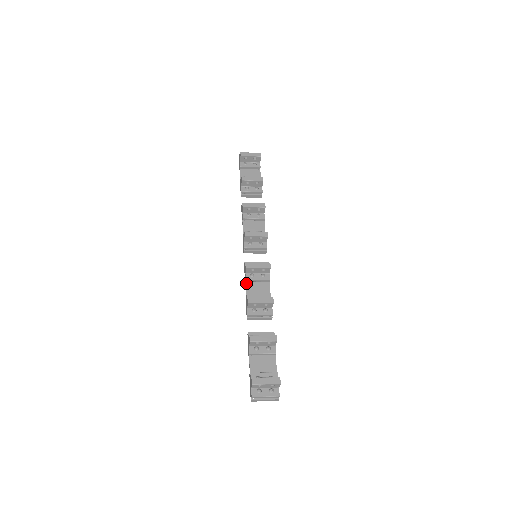
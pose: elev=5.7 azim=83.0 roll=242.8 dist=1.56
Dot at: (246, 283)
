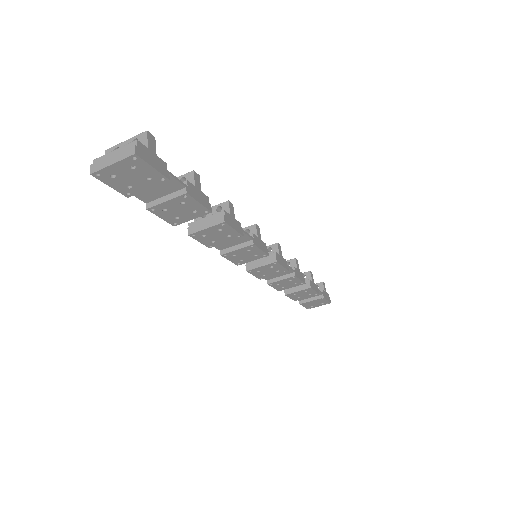
Dot at: (220, 248)
